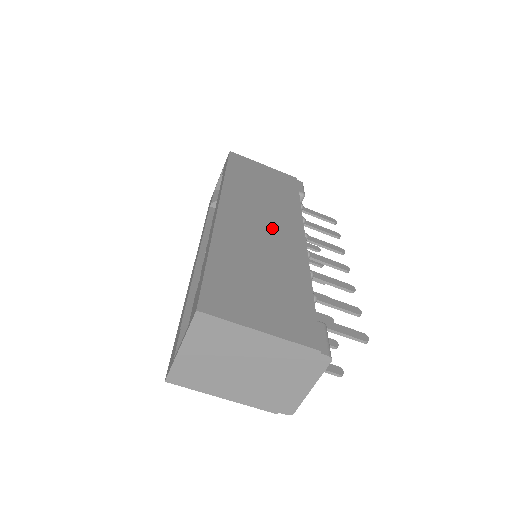
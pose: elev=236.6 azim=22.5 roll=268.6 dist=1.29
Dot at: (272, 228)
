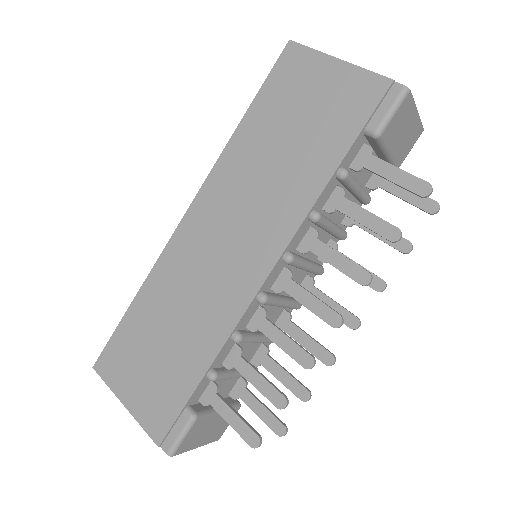
Dot at: (231, 252)
